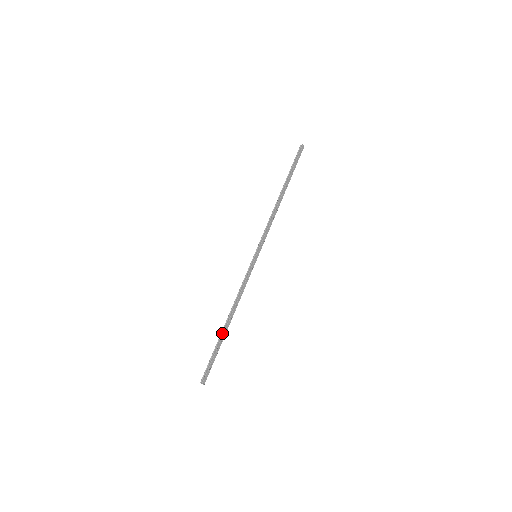
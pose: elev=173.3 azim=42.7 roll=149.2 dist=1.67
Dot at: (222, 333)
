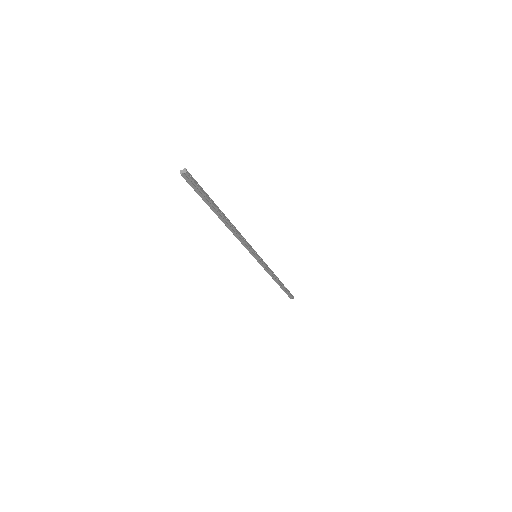
Dot at: occluded
